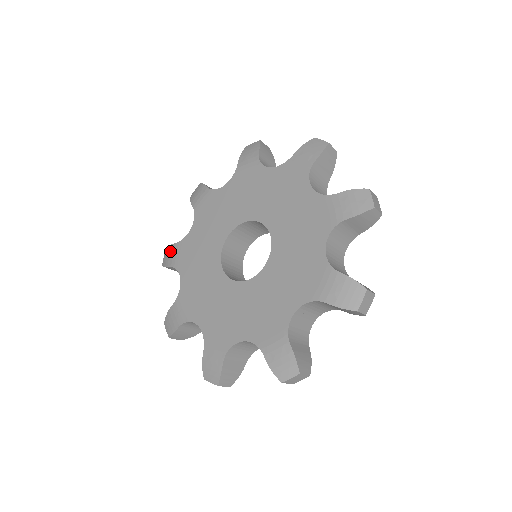
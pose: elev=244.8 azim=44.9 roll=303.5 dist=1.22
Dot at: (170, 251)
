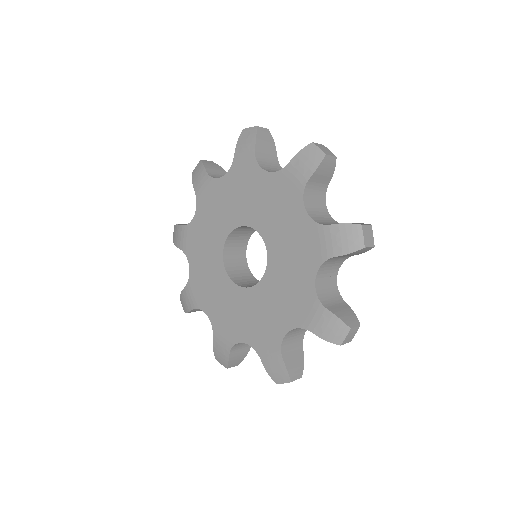
Dot at: (217, 350)
